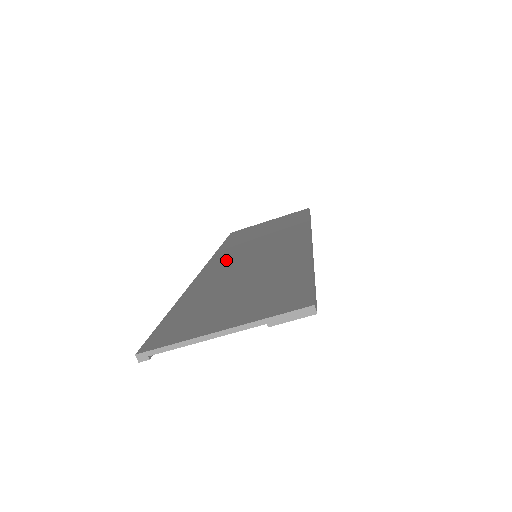
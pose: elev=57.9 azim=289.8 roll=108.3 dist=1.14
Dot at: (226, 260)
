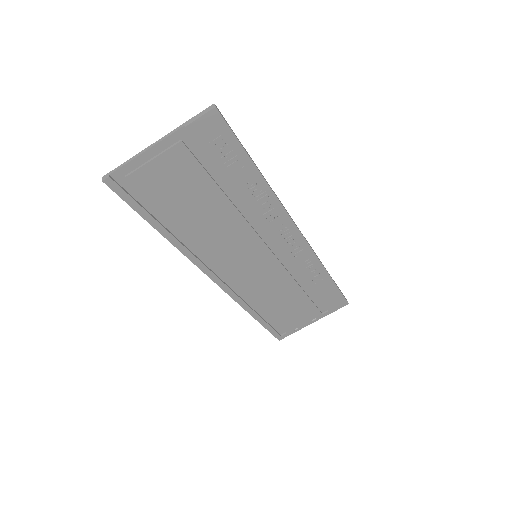
Dot at: occluded
